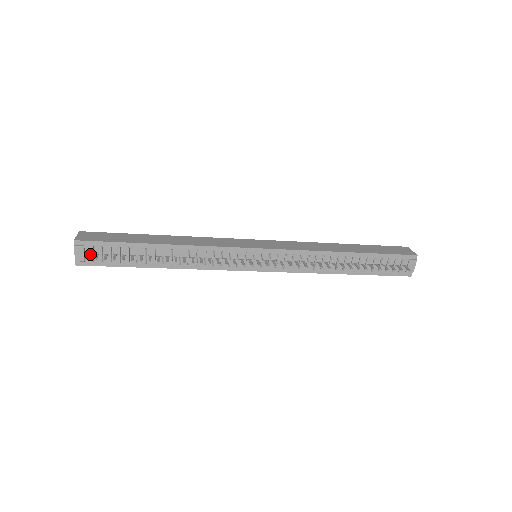
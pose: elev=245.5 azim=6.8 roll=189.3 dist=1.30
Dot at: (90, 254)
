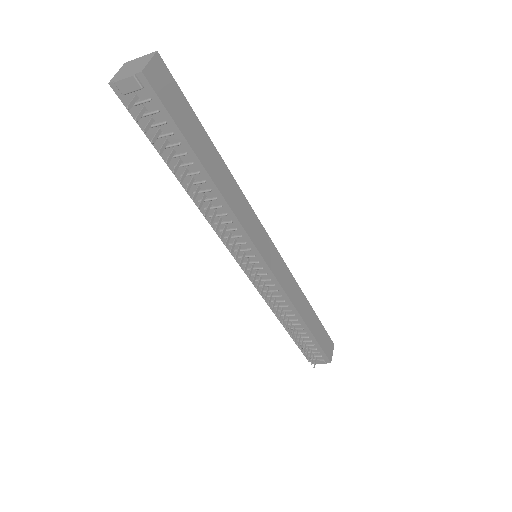
Dot at: (138, 98)
